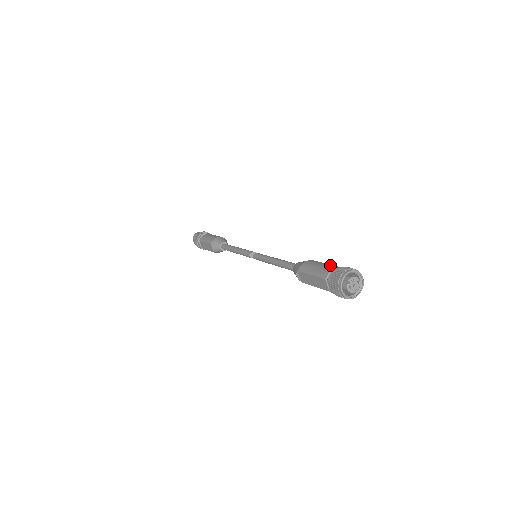
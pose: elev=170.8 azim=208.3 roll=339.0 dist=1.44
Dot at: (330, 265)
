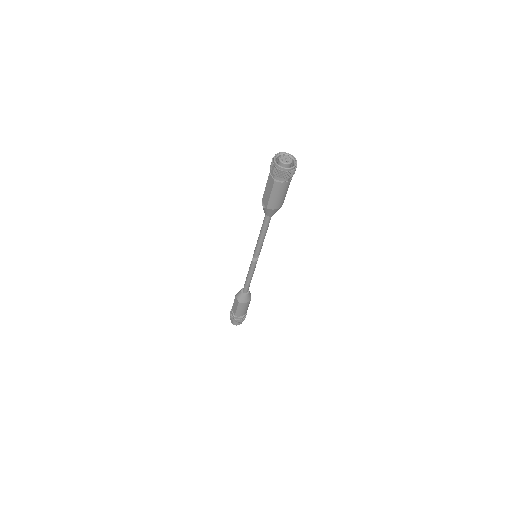
Dot at: occluded
